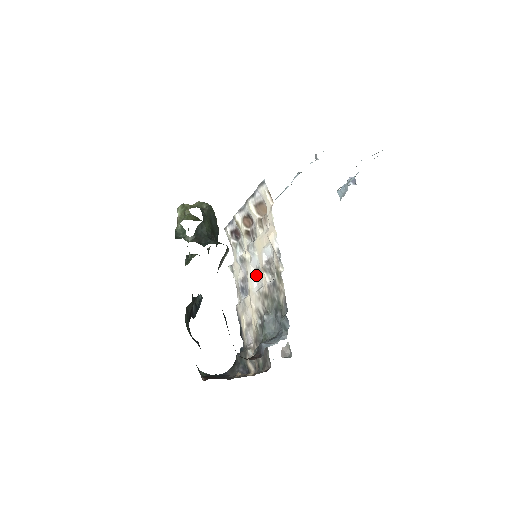
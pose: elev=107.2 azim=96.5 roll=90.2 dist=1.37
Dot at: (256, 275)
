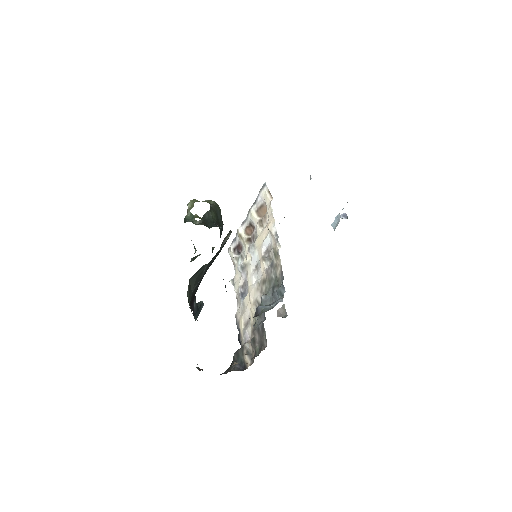
Dot at: (255, 271)
